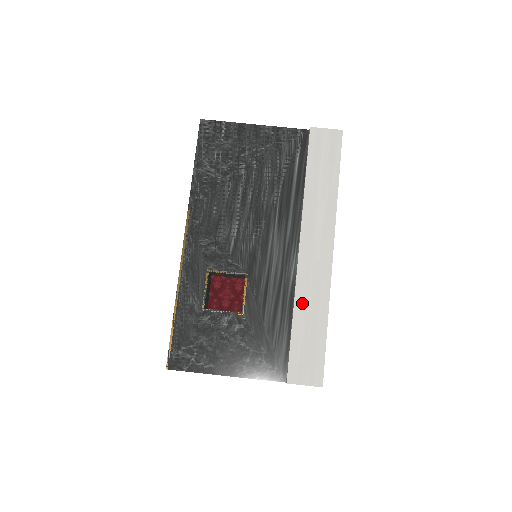
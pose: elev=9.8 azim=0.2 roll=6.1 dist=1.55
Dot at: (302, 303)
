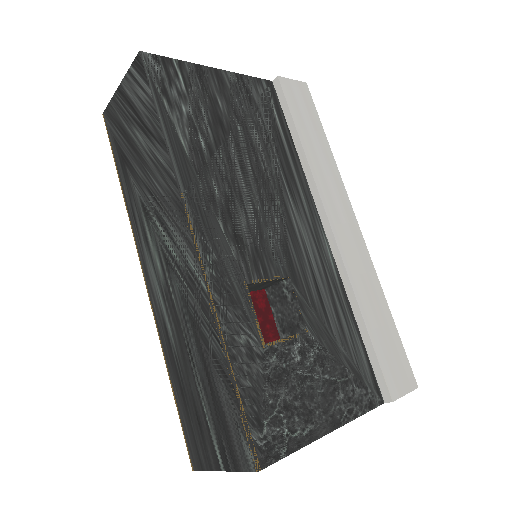
Dot at: (361, 293)
